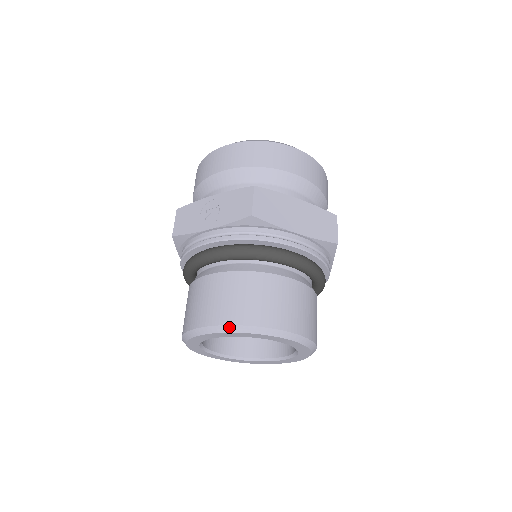
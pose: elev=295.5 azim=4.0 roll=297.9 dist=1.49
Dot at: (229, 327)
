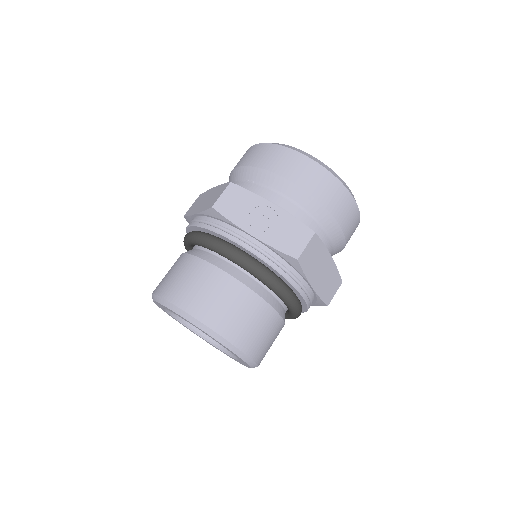
Dot at: (215, 334)
